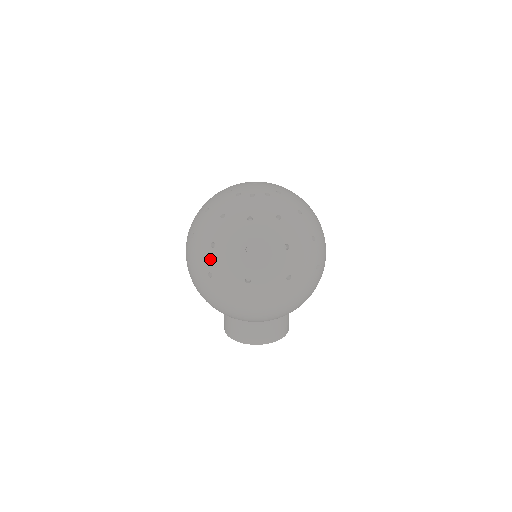
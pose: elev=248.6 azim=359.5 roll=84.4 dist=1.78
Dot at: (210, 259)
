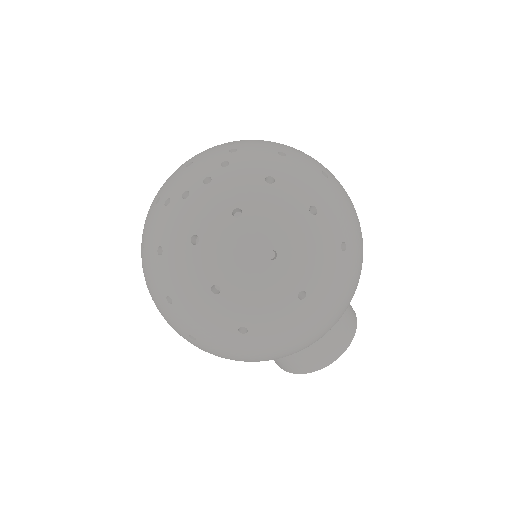
Dot at: (178, 319)
